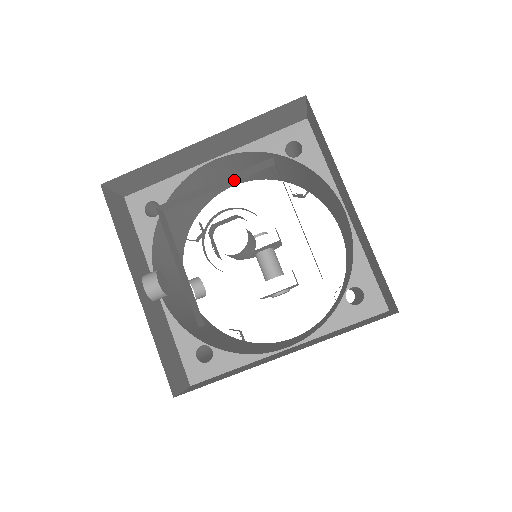
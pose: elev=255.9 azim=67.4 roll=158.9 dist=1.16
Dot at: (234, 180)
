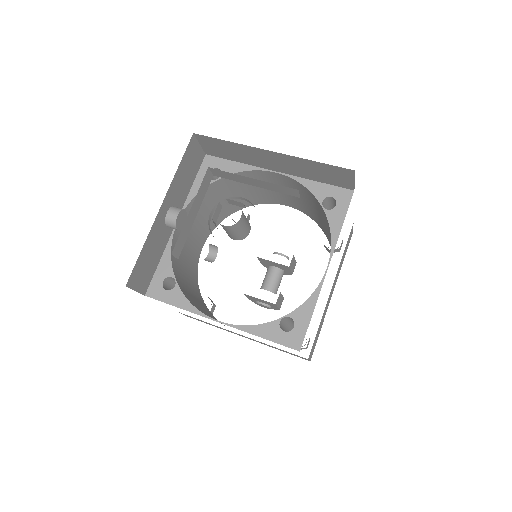
Dot at: (268, 188)
